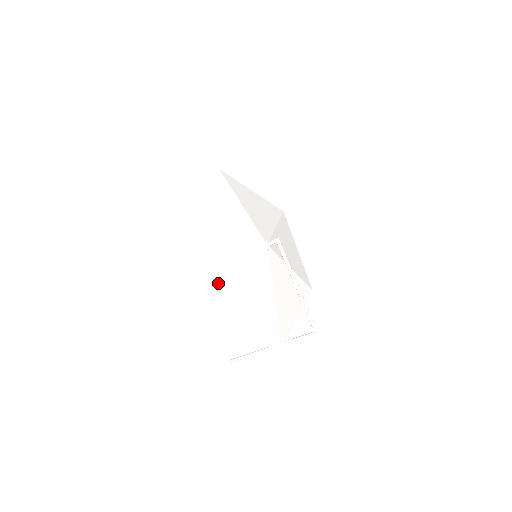
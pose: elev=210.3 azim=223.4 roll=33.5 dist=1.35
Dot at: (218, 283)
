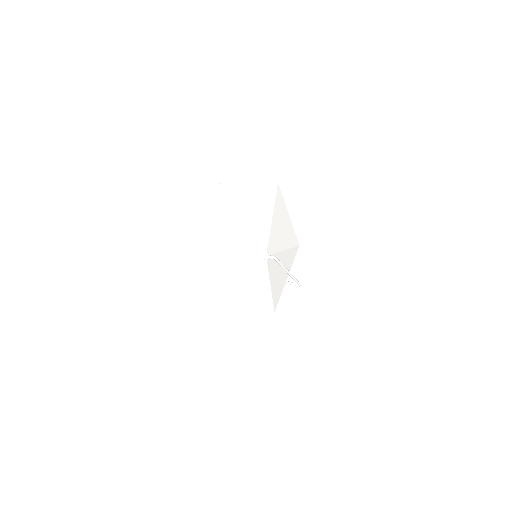
Dot at: (230, 302)
